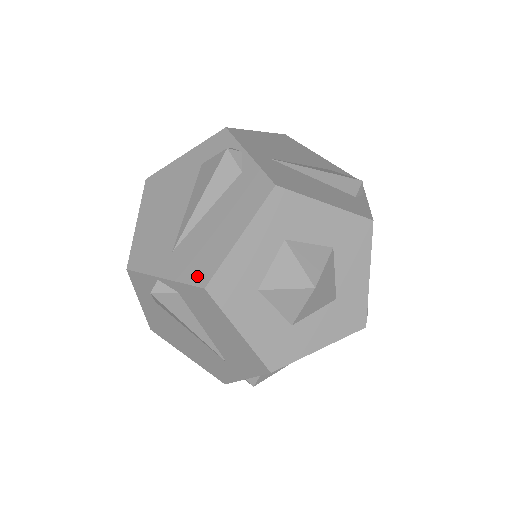
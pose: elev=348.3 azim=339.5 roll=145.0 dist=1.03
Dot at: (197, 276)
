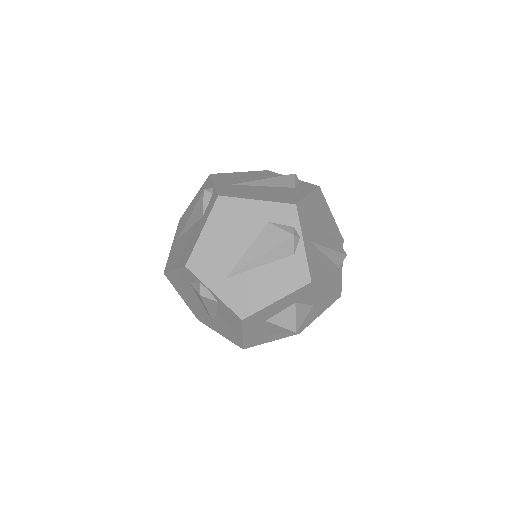
Dot at: (239, 309)
